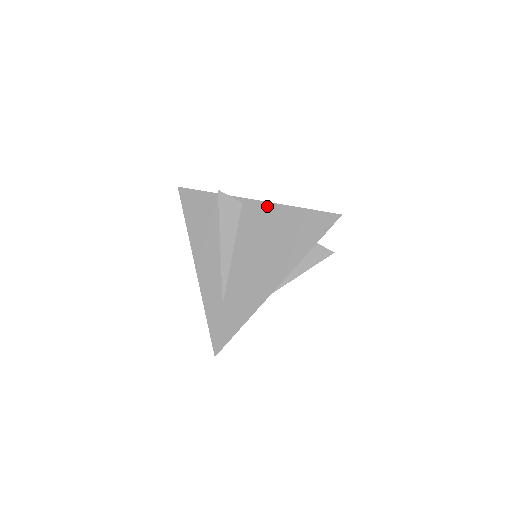
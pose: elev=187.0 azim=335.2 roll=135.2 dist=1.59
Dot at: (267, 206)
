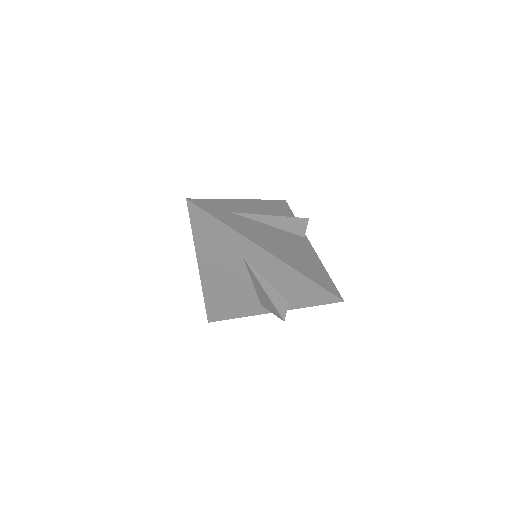
Dot at: (314, 252)
